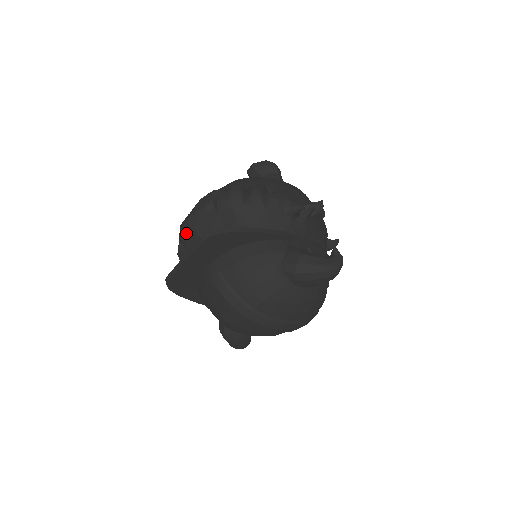
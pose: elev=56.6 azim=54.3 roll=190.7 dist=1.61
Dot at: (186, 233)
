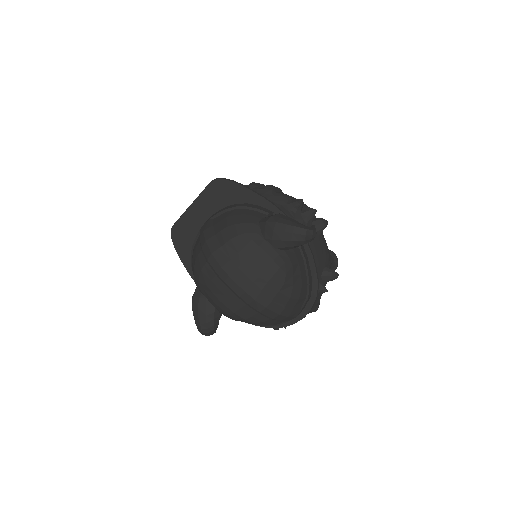
Dot at: occluded
